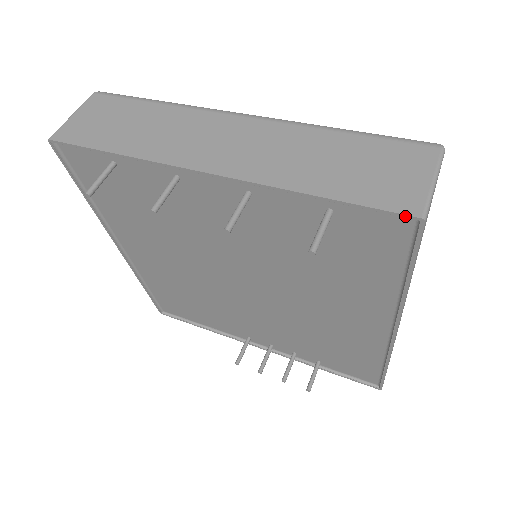
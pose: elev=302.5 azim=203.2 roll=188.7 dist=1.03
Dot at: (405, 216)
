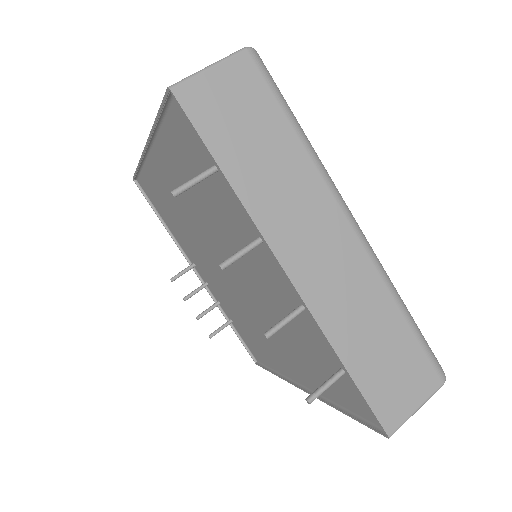
Dot at: (382, 427)
